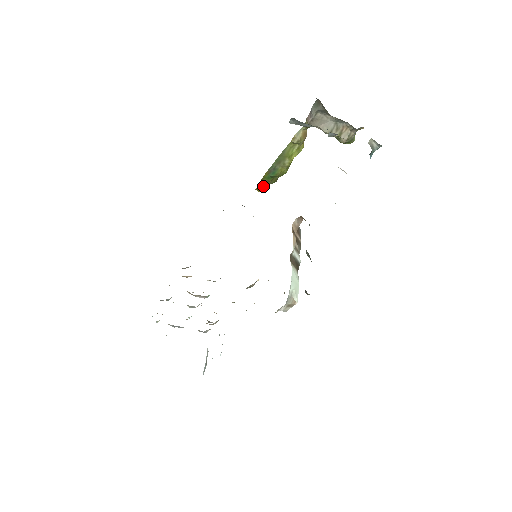
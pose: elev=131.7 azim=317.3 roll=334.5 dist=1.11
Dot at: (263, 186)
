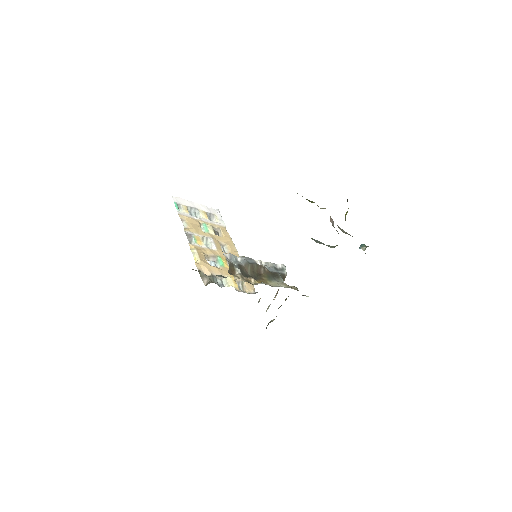
Dot at: occluded
